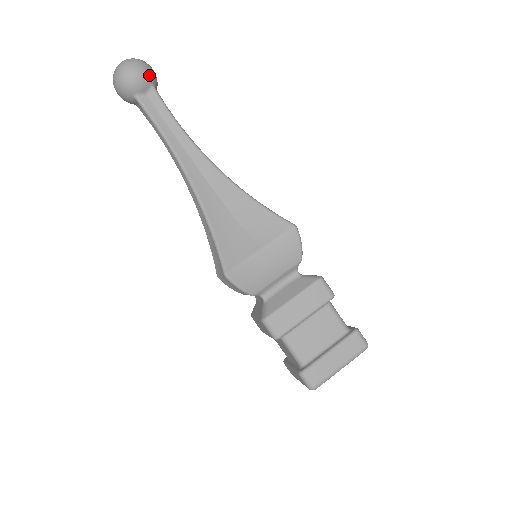
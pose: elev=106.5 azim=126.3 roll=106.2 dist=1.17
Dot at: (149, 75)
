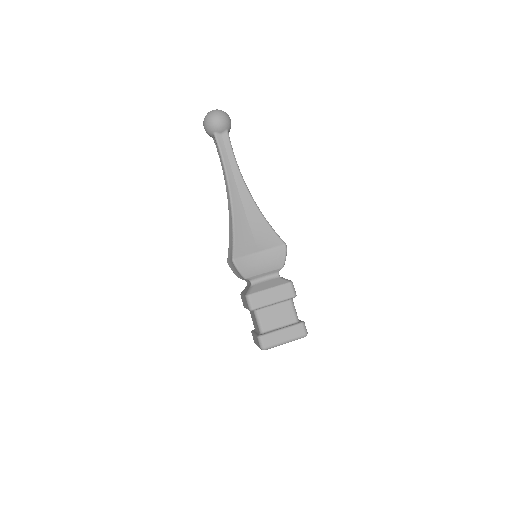
Dot at: (227, 123)
